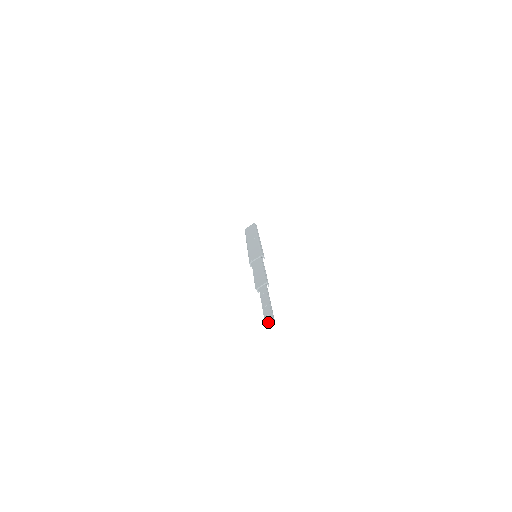
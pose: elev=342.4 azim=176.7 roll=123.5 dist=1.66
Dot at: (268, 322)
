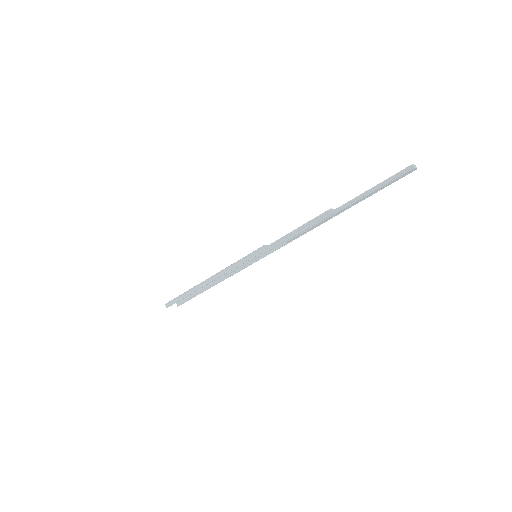
Dot at: (411, 165)
